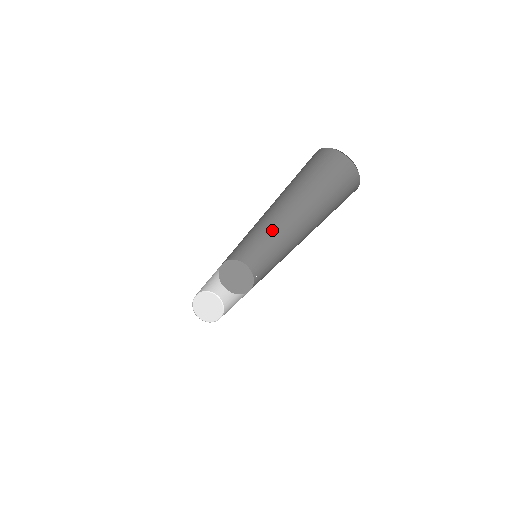
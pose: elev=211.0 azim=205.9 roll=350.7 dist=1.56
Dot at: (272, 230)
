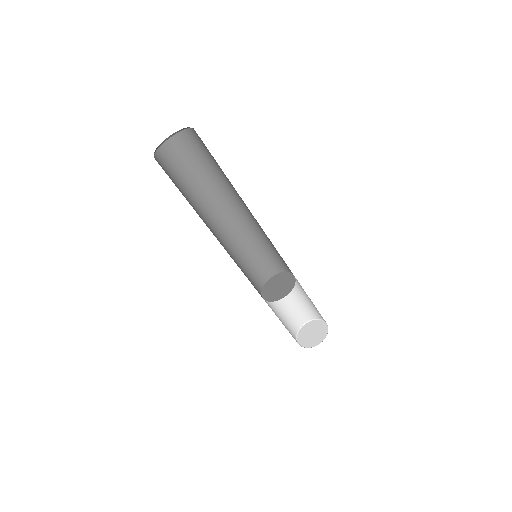
Dot at: occluded
